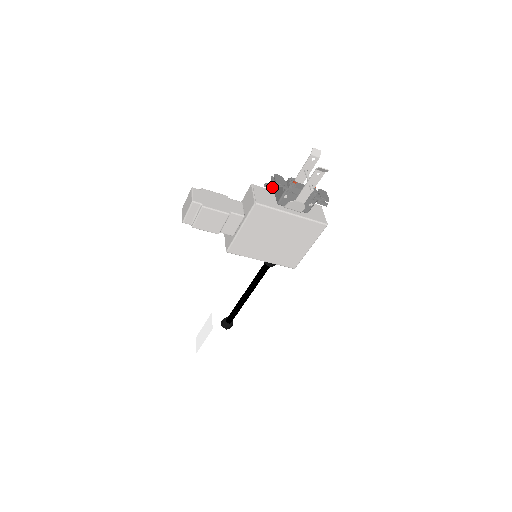
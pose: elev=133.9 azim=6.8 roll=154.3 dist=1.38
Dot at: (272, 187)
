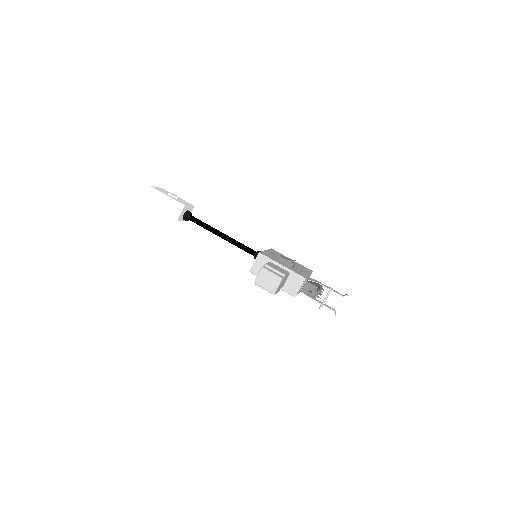
Dot at: (311, 292)
